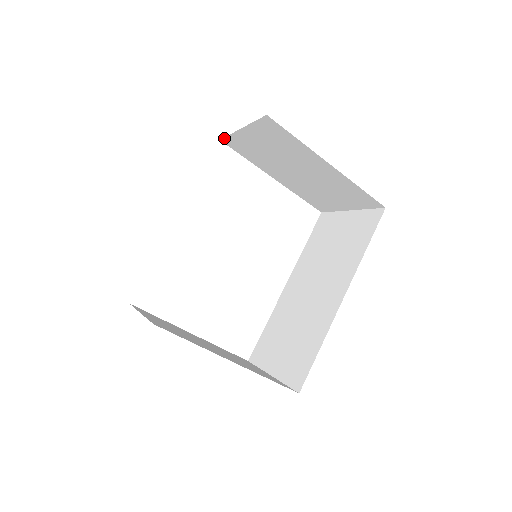
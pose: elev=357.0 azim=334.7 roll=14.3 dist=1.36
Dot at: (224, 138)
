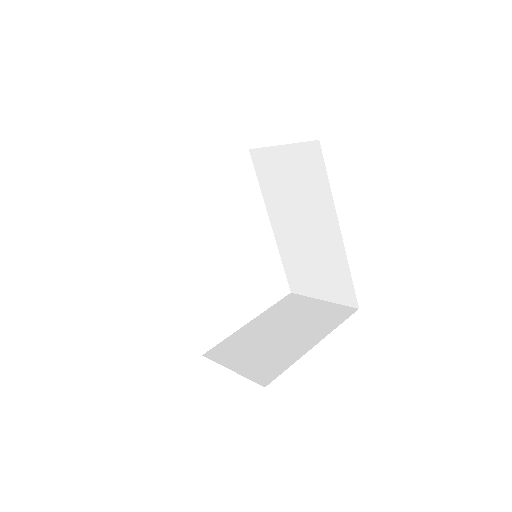
Dot at: occluded
